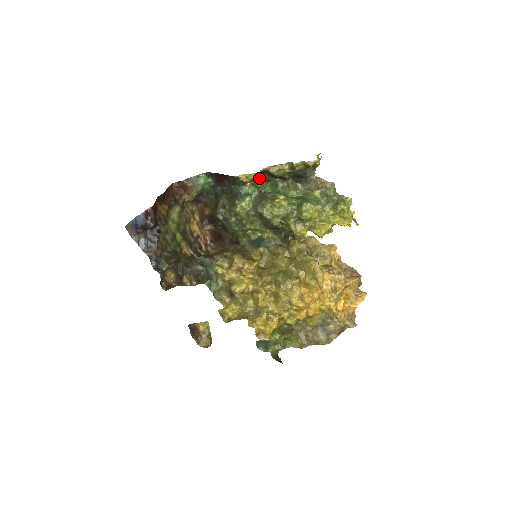
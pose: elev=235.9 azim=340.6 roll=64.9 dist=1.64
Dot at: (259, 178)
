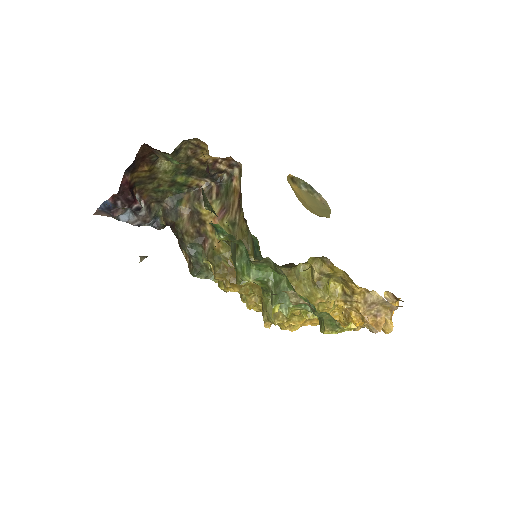
Dot at: occluded
